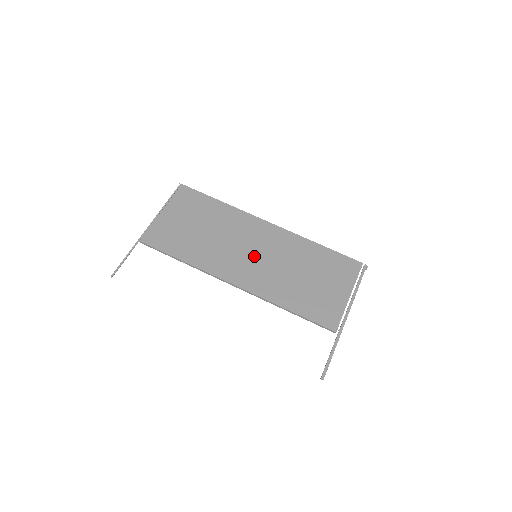
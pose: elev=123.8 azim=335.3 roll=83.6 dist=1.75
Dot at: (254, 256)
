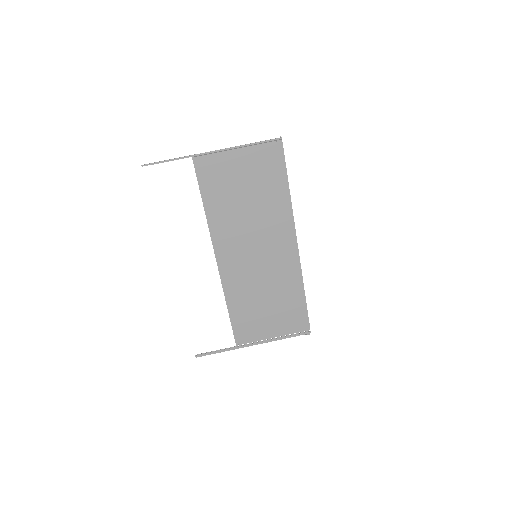
Dot at: (254, 256)
